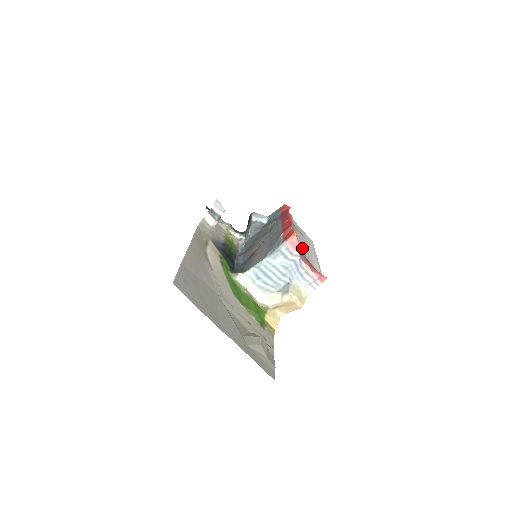
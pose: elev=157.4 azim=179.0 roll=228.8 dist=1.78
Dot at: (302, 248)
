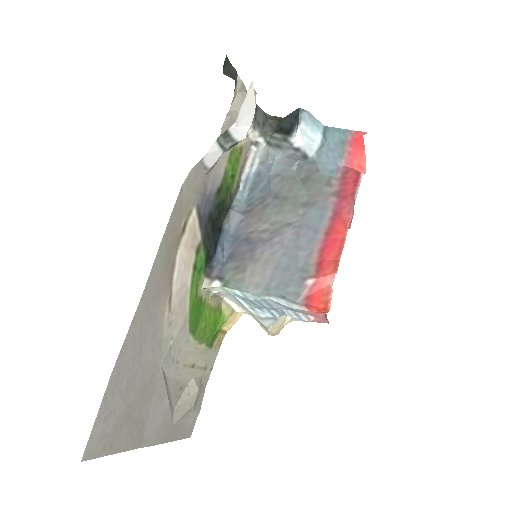
Dot at: occluded
